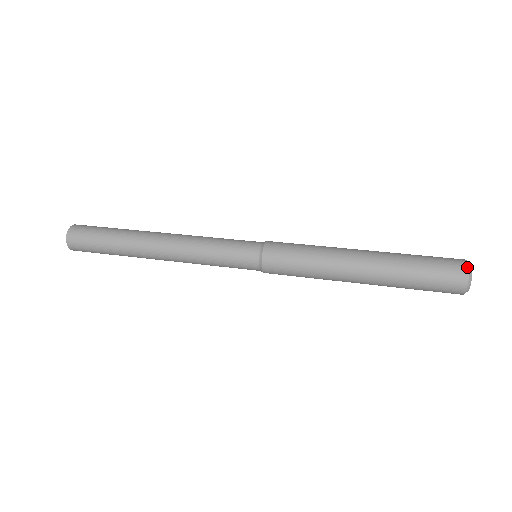
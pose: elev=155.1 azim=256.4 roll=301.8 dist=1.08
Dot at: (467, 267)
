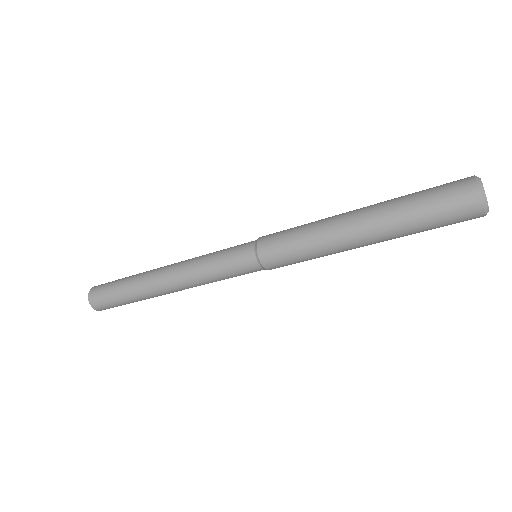
Dot at: (473, 178)
